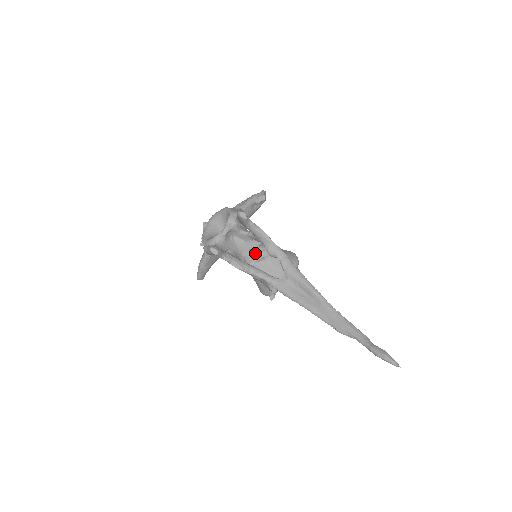
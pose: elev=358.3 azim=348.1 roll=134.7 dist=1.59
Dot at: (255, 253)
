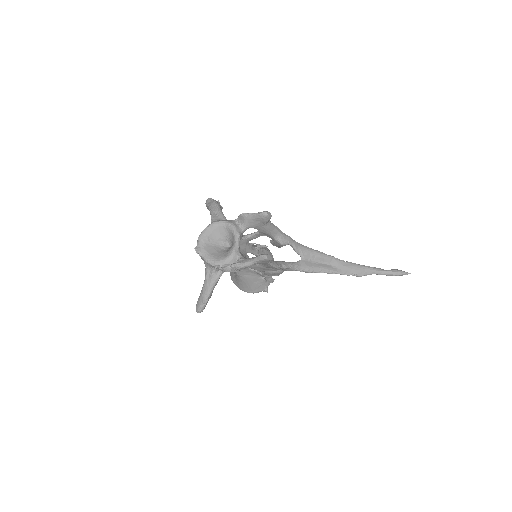
Dot at: occluded
